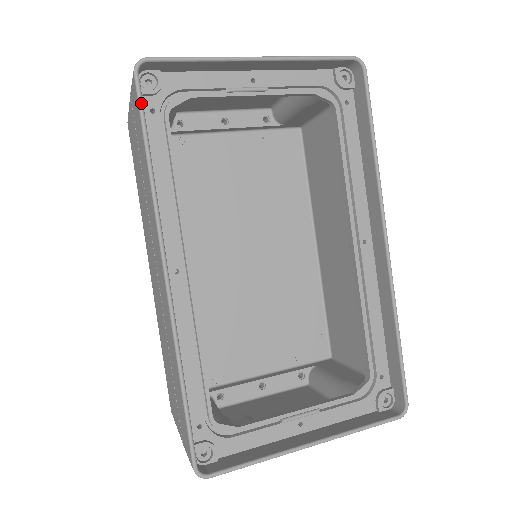
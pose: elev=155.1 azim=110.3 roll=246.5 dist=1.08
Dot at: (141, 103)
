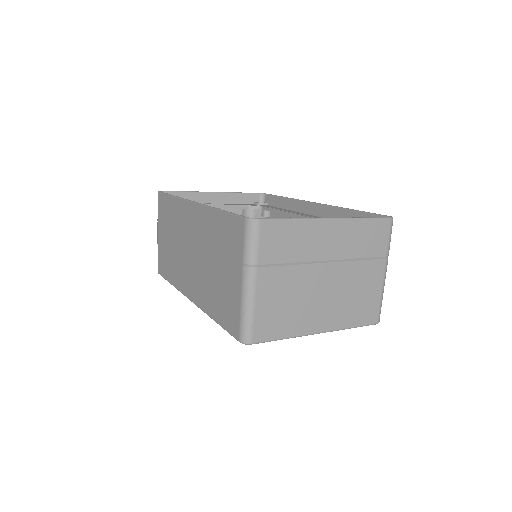
Dot at: occluded
